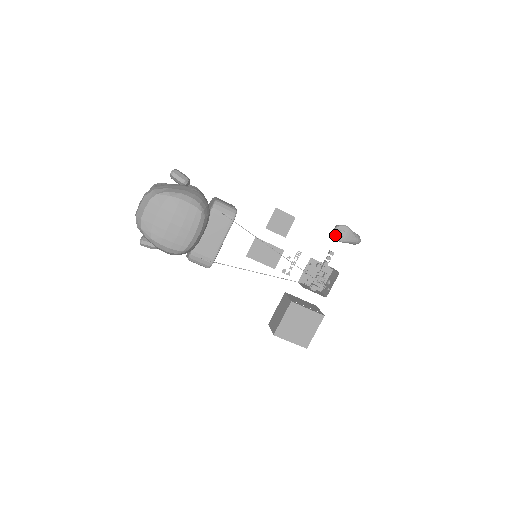
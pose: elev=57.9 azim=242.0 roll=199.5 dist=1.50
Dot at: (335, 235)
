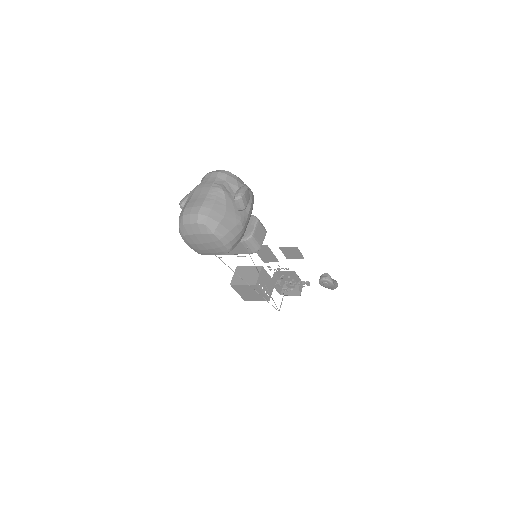
Dot at: (320, 281)
